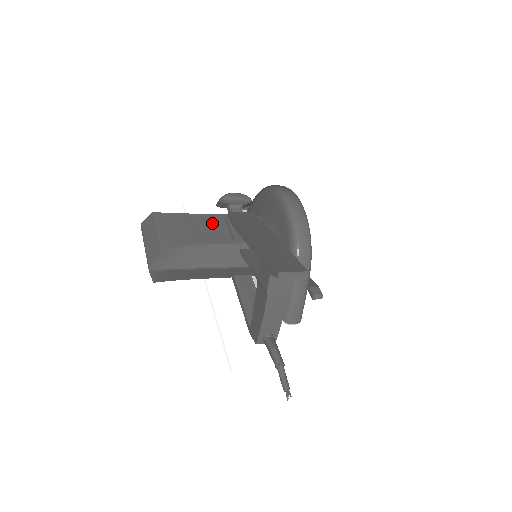
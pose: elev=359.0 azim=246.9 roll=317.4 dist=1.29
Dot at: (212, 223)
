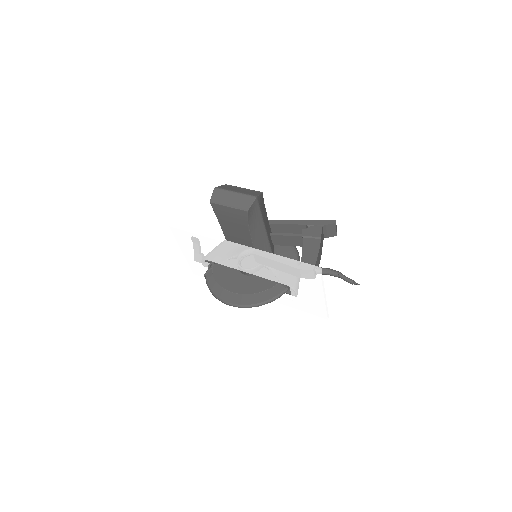
Dot at: occluded
